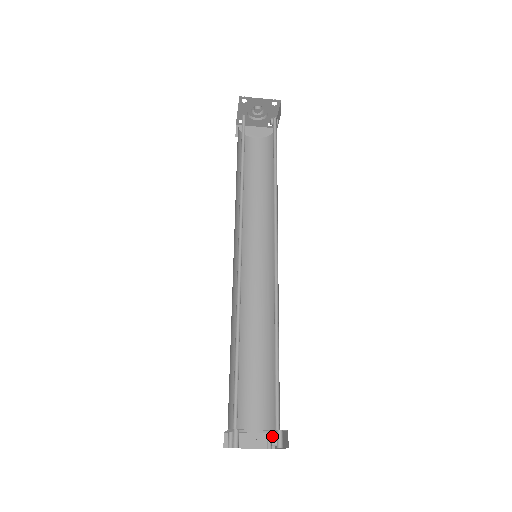
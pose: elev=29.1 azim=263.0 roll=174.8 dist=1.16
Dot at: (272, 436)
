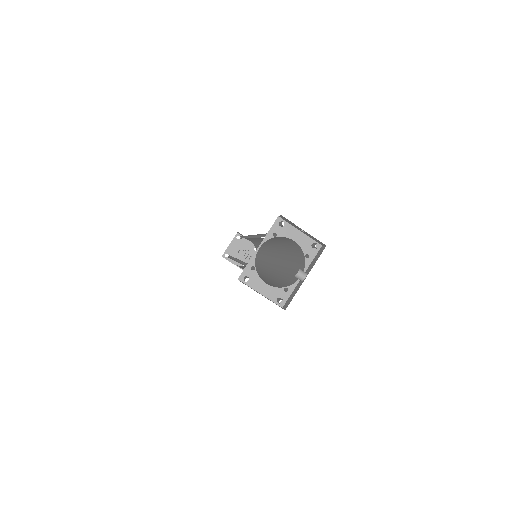
Dot at: (297, 270)
